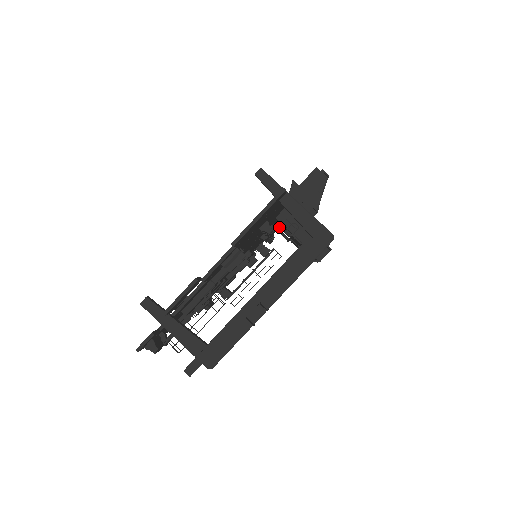
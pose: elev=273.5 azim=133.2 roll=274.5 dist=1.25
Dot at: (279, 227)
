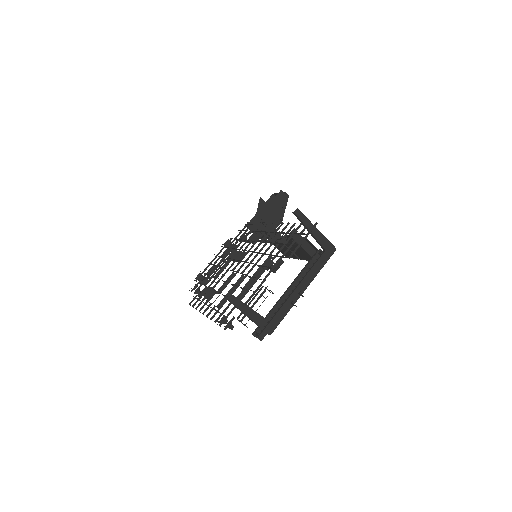
Dot at: occluded
